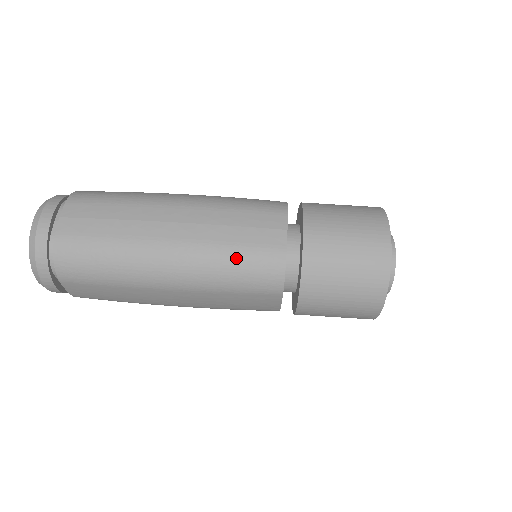
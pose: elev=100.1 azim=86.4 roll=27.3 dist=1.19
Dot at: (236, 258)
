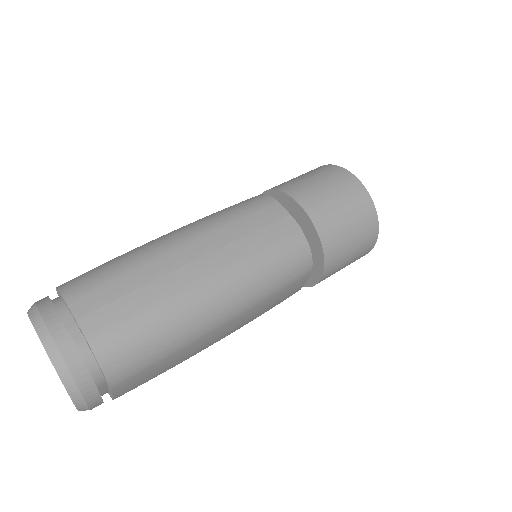
Dot at: (271, 260)
